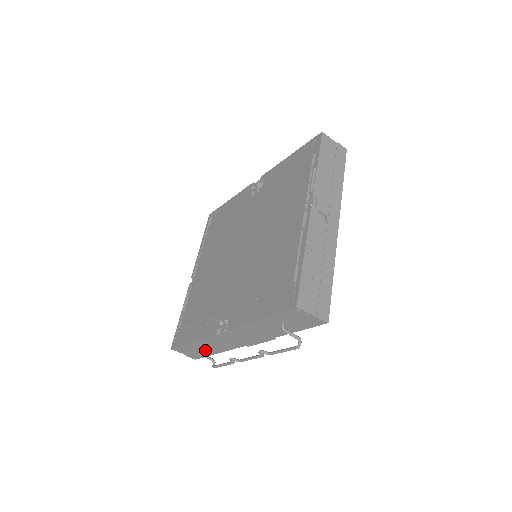
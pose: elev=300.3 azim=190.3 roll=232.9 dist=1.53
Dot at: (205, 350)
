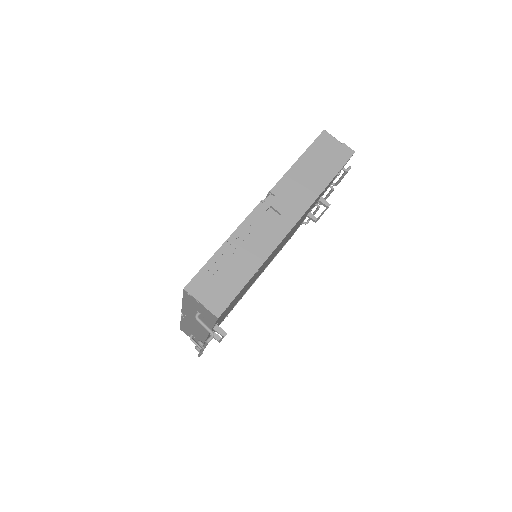
Dot at: (194, 336)
